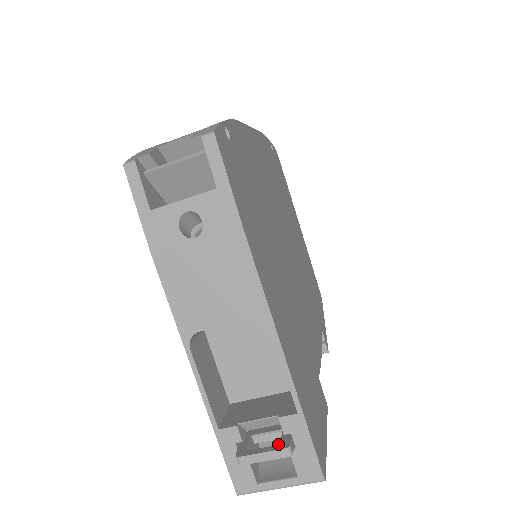
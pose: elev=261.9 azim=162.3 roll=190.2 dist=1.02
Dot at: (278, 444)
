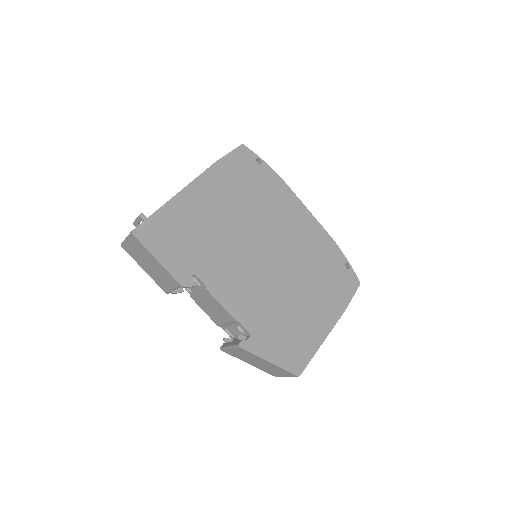
Dot at: occluded
